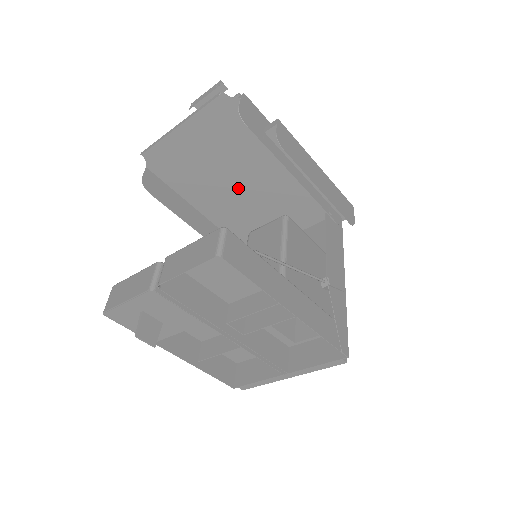
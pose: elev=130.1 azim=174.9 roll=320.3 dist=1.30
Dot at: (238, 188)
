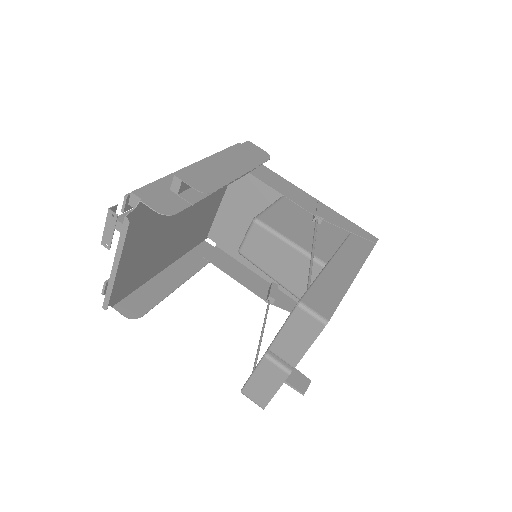
Dot at: (175, 231)
